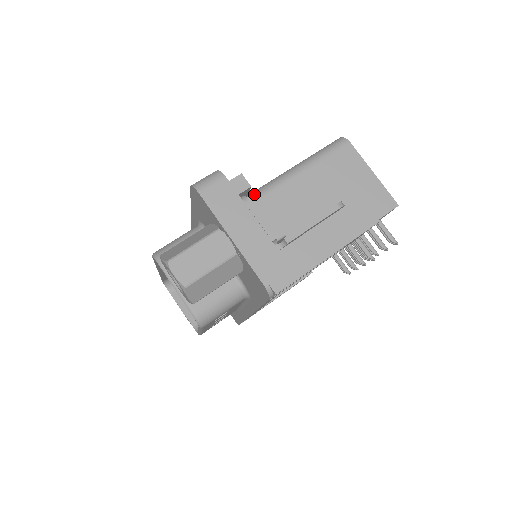
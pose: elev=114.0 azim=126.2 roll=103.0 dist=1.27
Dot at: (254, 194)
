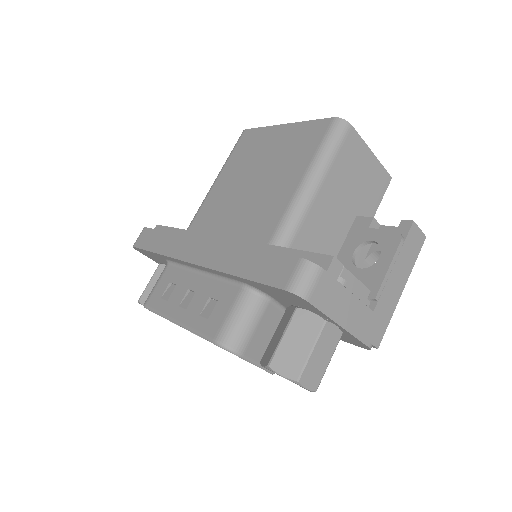
Dot at: (344, 269)
